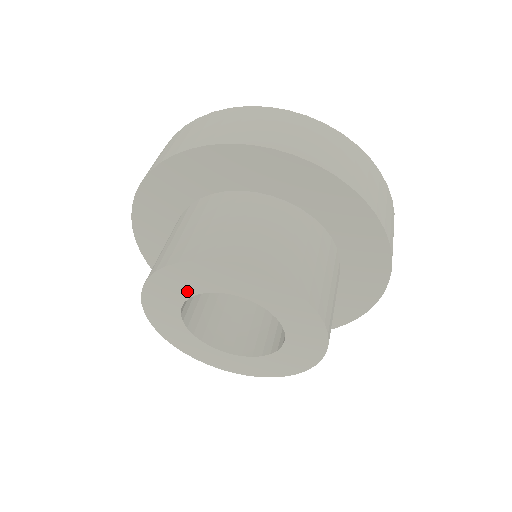
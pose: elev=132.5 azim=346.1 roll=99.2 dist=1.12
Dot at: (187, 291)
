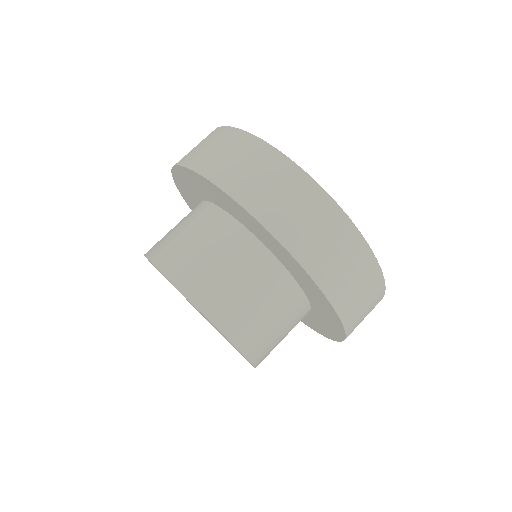
Dot at: (164, 276)
